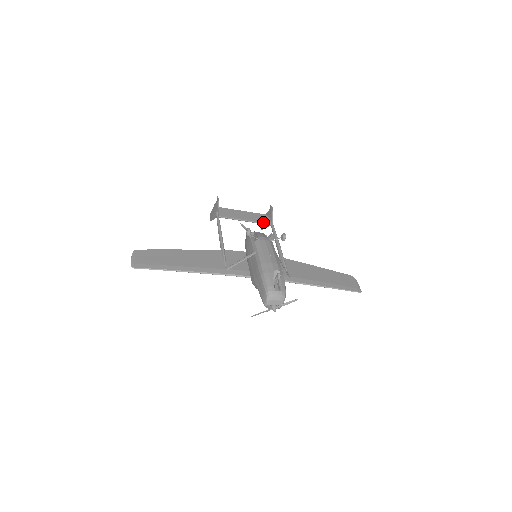
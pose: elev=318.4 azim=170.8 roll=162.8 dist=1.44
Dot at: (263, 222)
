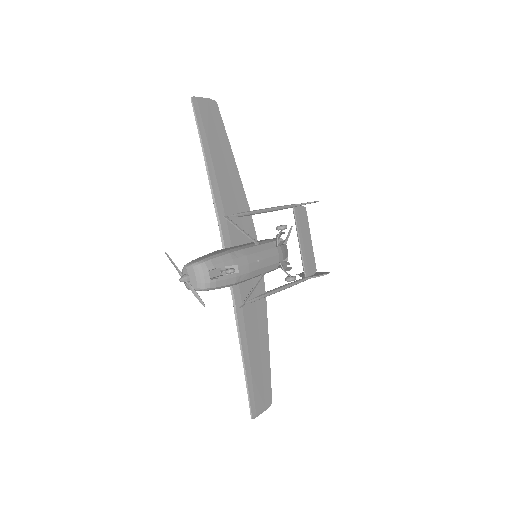
Dot at: (306, 266)
